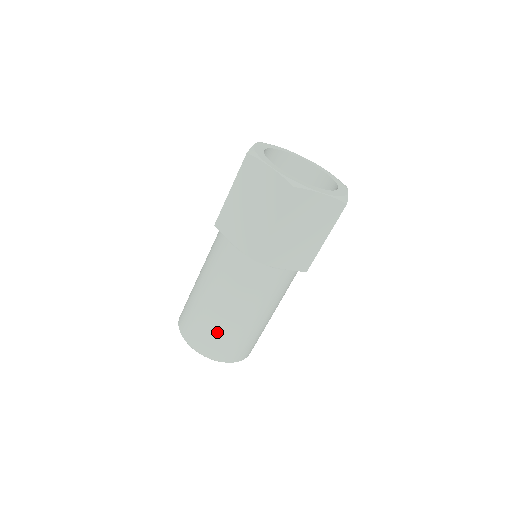
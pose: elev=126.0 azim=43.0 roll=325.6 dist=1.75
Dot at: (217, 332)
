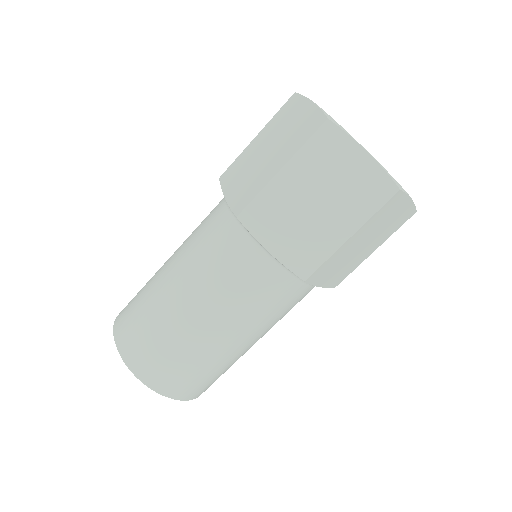
Dot at: (150, 322)
